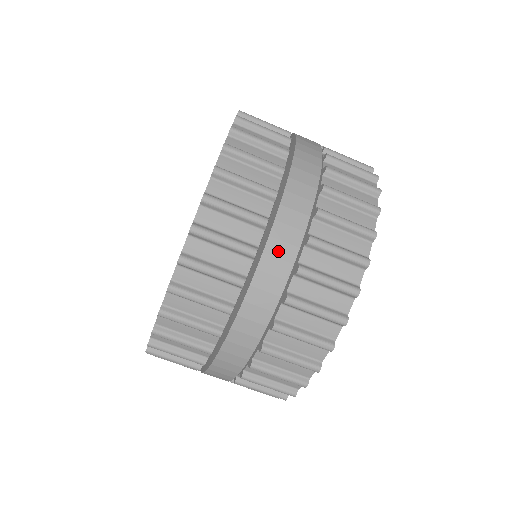
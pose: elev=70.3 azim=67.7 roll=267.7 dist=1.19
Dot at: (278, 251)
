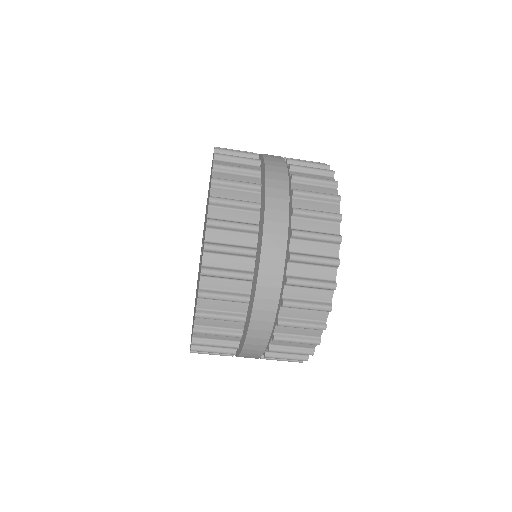
Dot at: (261, 317)
